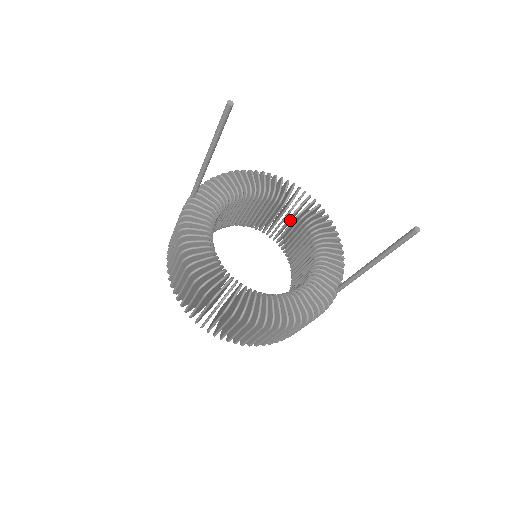
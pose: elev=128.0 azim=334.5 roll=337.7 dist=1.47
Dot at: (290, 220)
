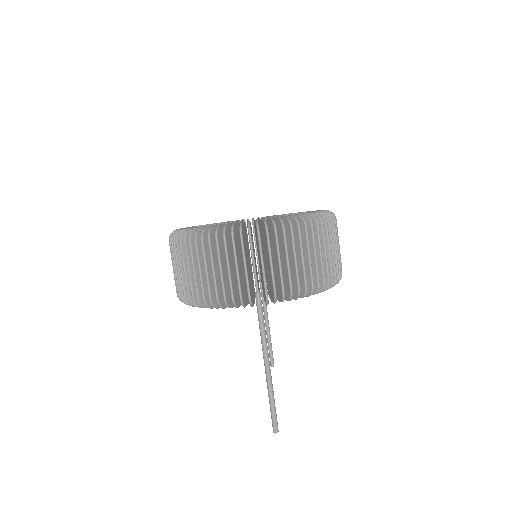
Dot at: occluded
